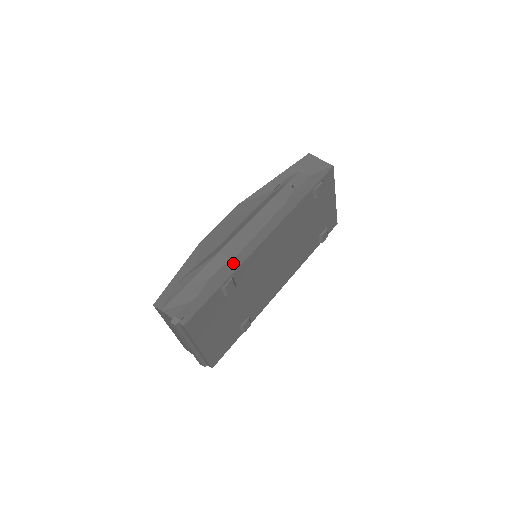
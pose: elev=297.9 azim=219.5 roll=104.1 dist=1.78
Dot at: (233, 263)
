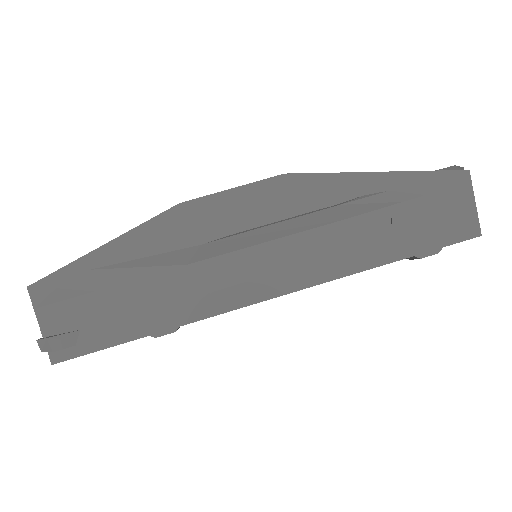
Dot at: (195, 304)
